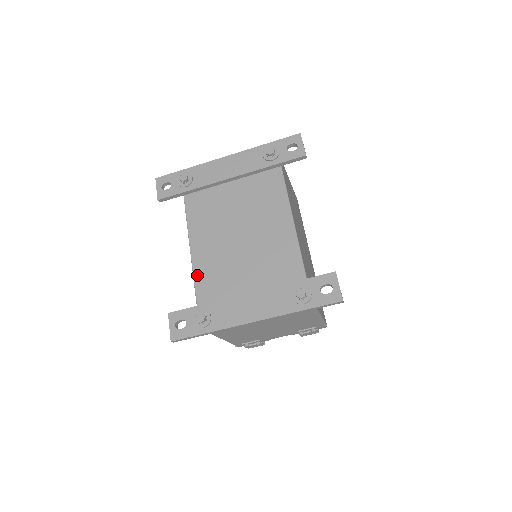
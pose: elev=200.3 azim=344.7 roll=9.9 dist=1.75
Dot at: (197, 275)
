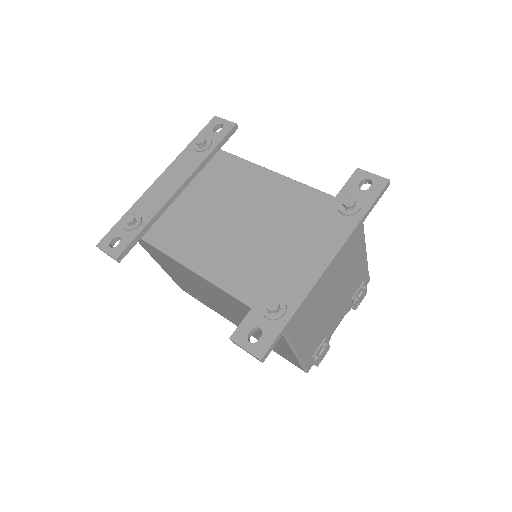
Dot at: (225, 284)
